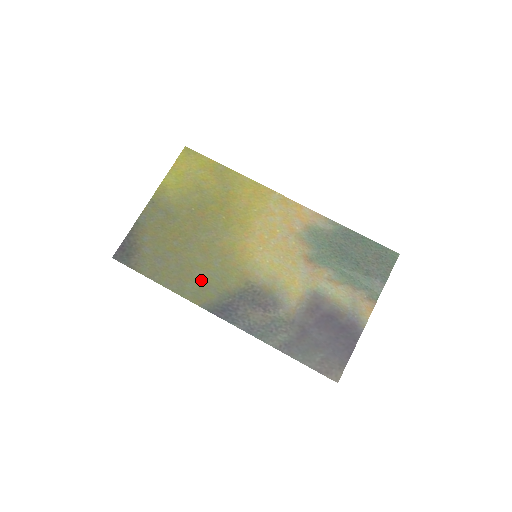
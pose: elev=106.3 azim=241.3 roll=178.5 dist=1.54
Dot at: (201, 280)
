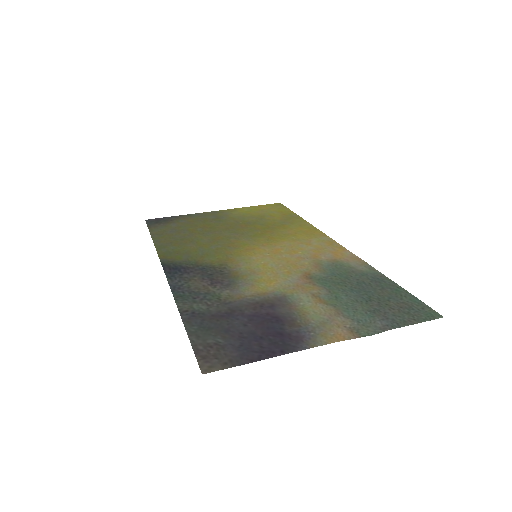
Dot at: (186, 249)
